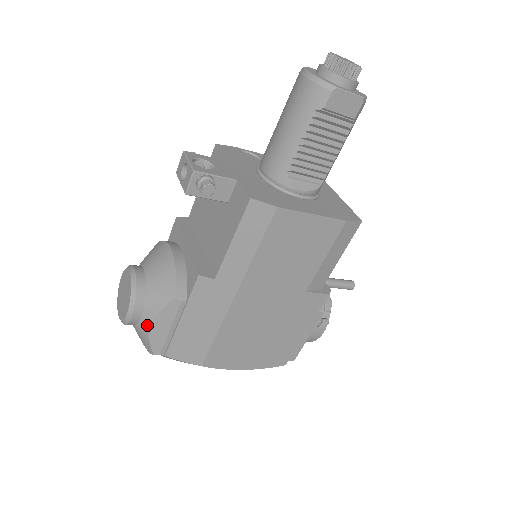
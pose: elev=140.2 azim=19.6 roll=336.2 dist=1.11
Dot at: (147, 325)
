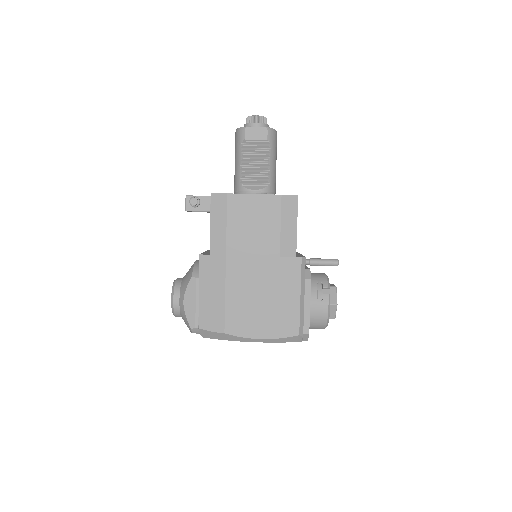
Dot at: (182, 304)
